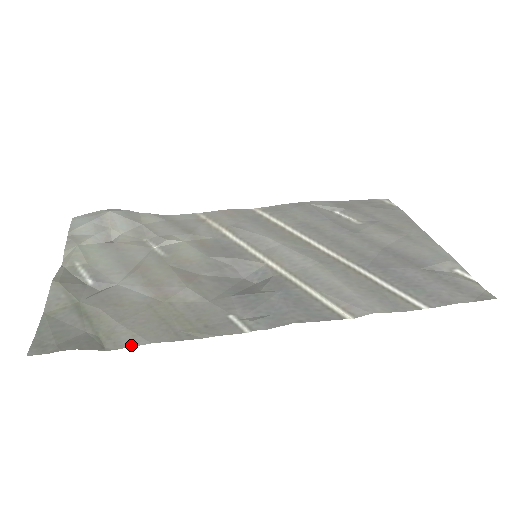
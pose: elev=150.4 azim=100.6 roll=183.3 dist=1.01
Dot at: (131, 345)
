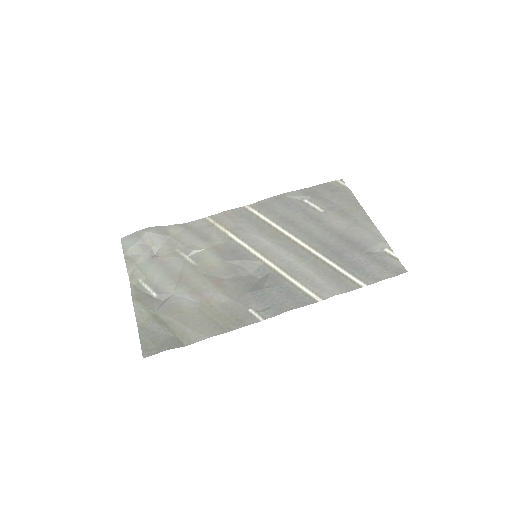
Dot at: (198, 341)
